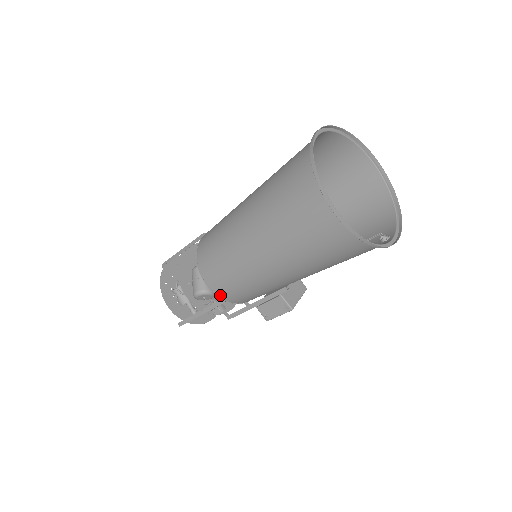
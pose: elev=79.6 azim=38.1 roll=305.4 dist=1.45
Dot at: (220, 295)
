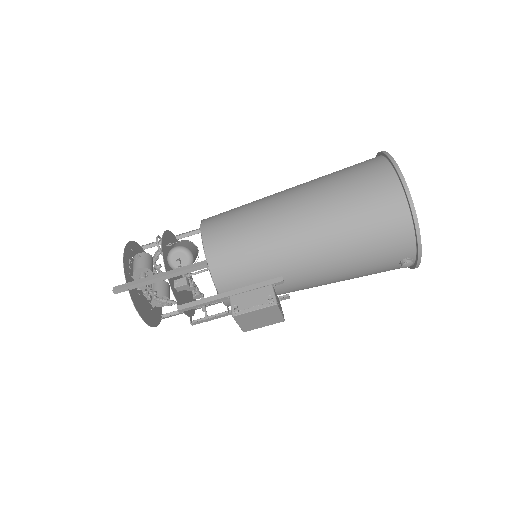
Dot at: (209, 252)
